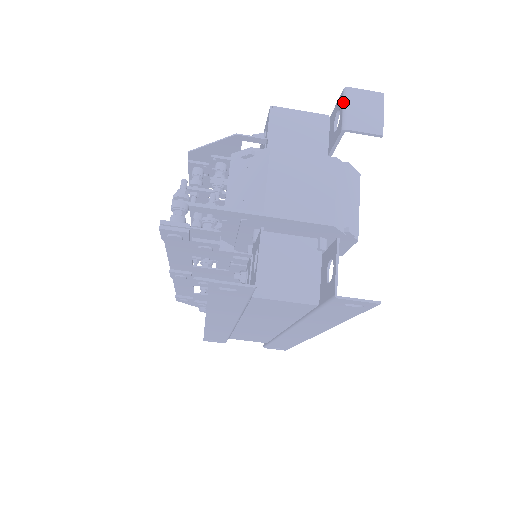
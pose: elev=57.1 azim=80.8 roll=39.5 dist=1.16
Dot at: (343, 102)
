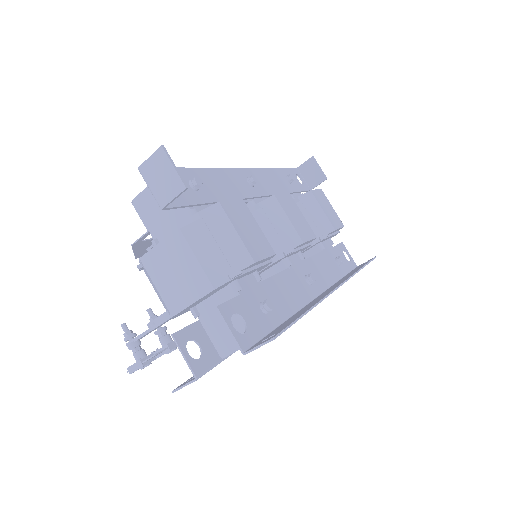
Dot at: (146, 183)
